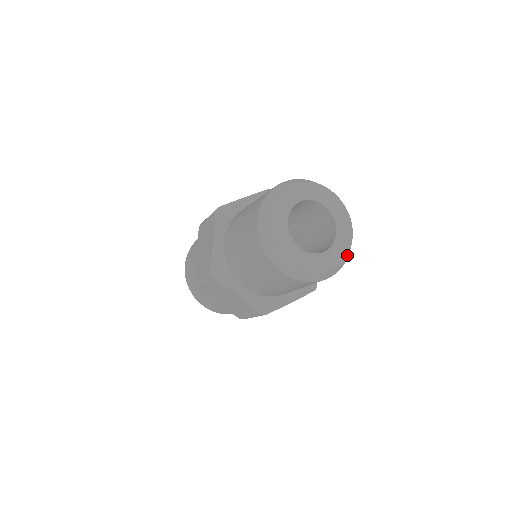
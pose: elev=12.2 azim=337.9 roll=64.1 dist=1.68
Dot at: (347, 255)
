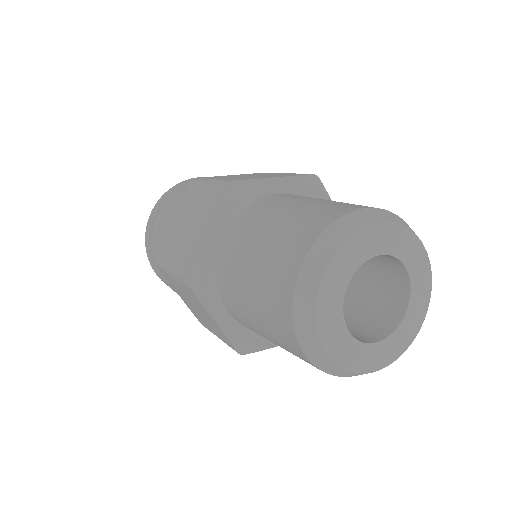
Dot at: (430, 282)
